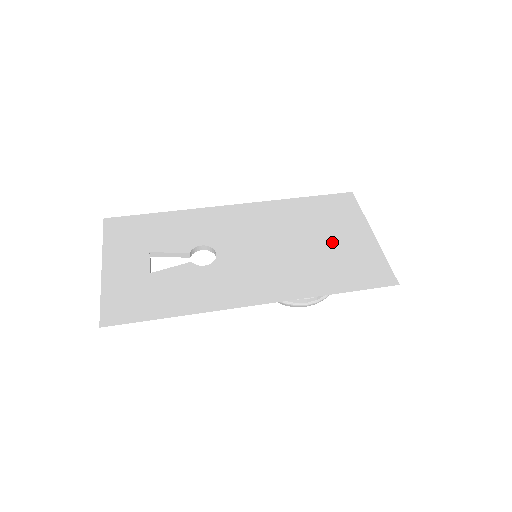
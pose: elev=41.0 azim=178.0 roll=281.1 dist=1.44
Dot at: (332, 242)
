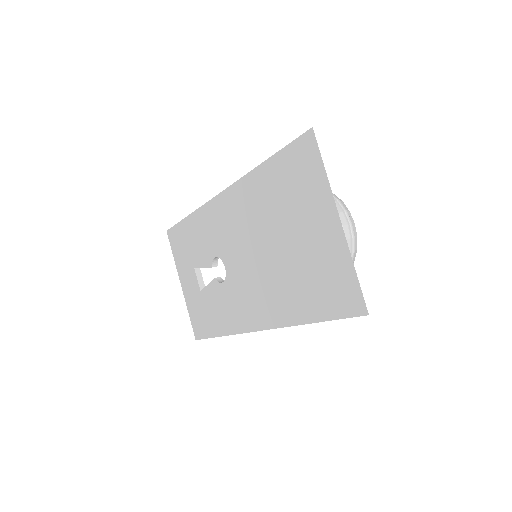
Dot at: (299, 242)
